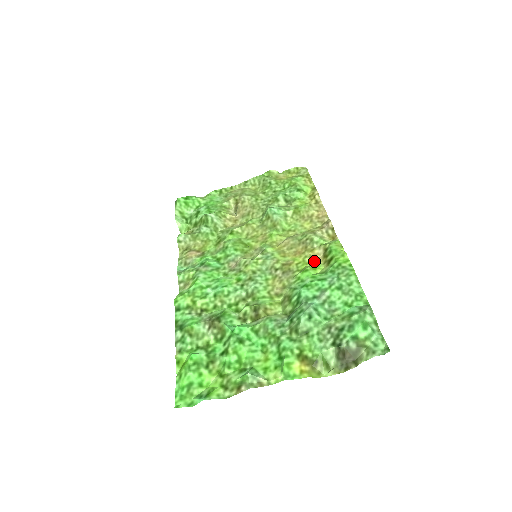
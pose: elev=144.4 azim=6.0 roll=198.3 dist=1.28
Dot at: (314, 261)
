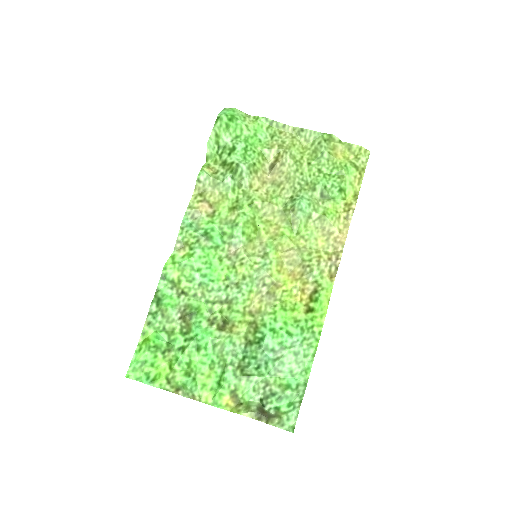
Dot at: (299, 298)
